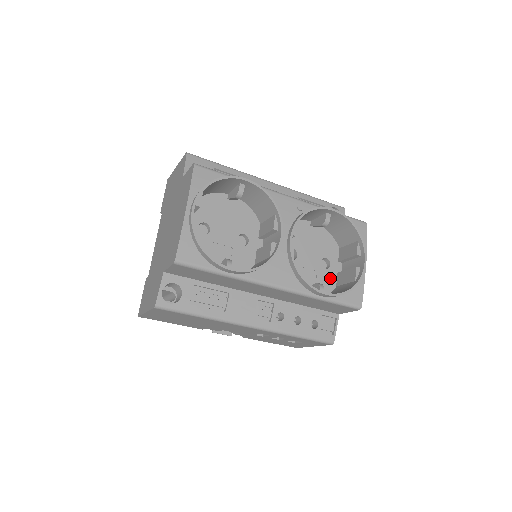
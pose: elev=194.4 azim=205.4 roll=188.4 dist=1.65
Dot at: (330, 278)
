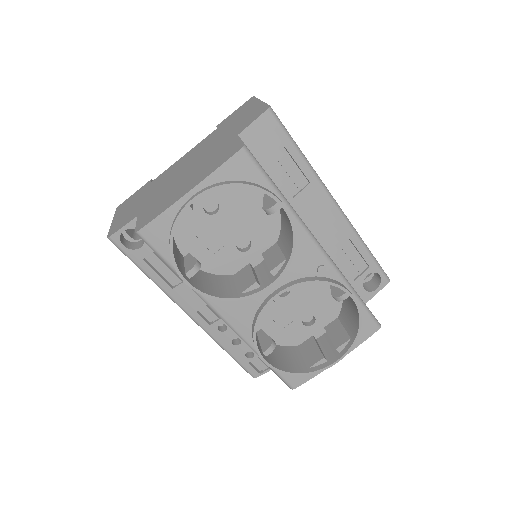
Dot at: (301, 335)
